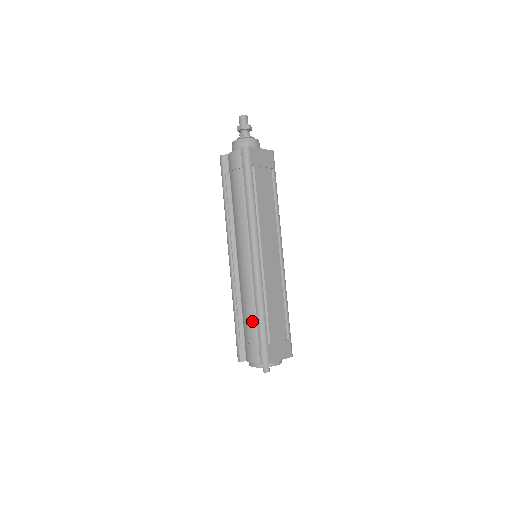
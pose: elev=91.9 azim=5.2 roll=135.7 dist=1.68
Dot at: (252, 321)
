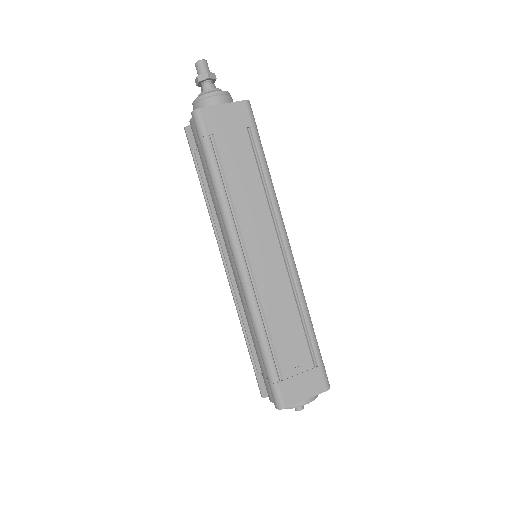
Dot at: occluded
